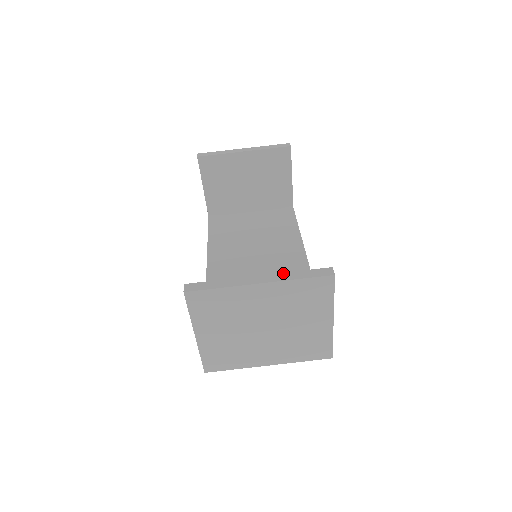
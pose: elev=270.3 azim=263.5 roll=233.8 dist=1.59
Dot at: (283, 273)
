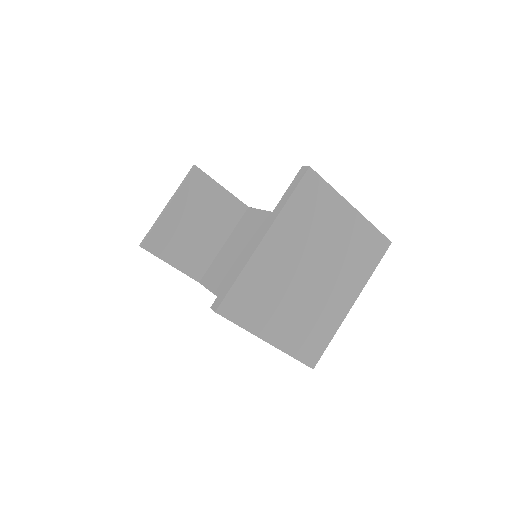
Dot at: (272, 212)
